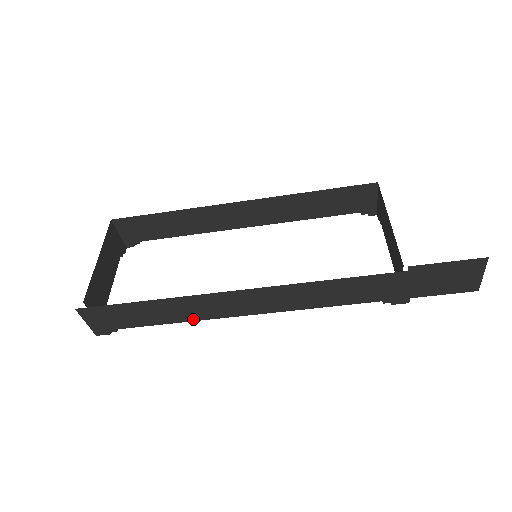
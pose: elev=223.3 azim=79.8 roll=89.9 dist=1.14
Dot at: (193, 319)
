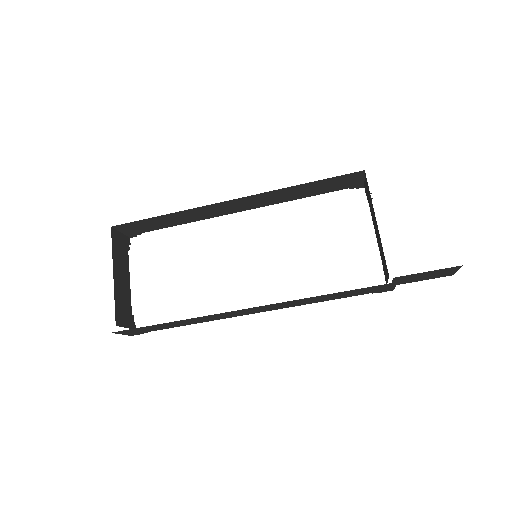
Dot at: (211, 320)
